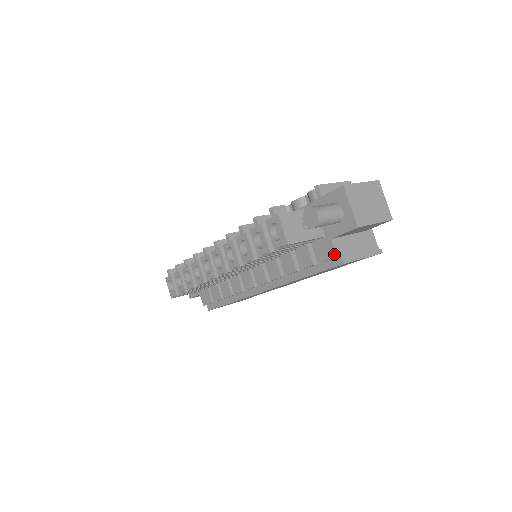
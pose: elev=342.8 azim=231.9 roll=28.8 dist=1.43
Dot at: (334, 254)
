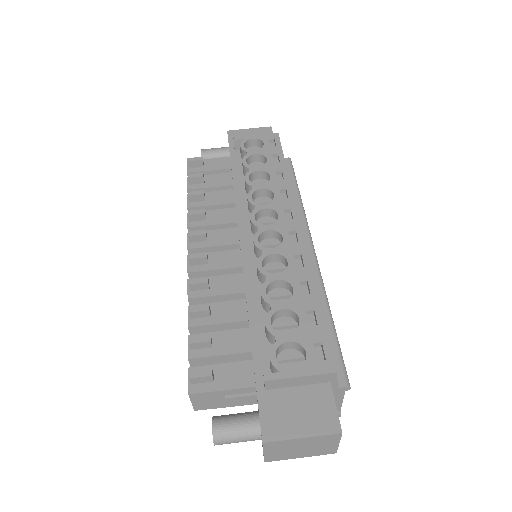
Dot at: occluded
